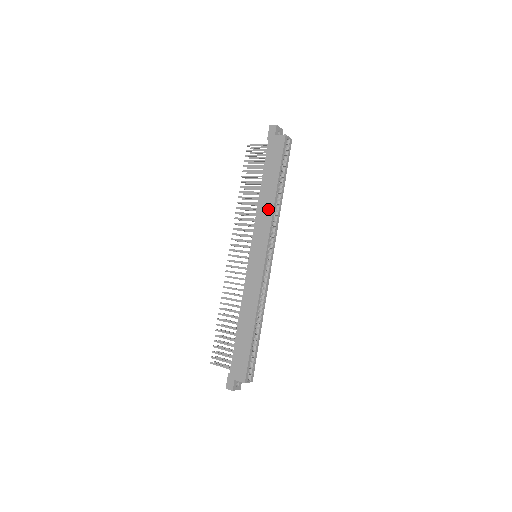
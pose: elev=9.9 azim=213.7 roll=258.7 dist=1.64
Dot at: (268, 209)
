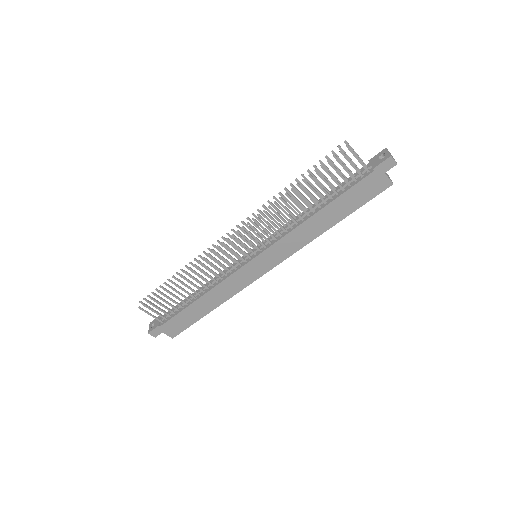
Dot at: (308, 237)
